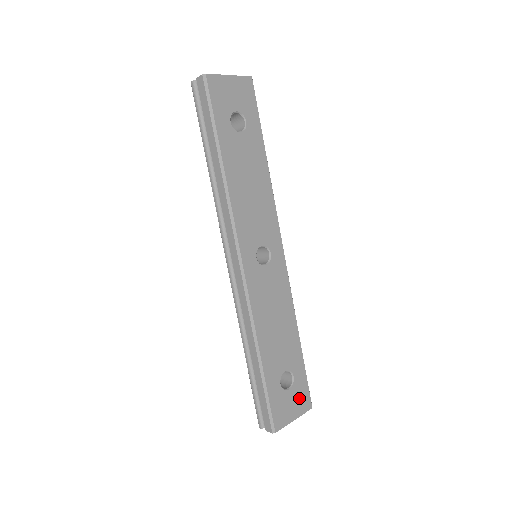
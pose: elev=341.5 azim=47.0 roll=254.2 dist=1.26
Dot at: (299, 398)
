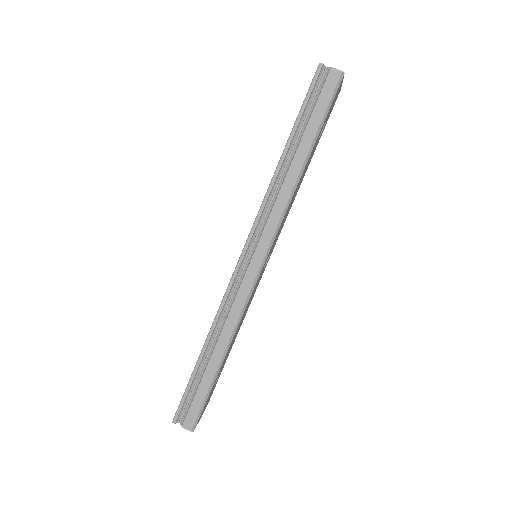
Dot at: (210, 396)
